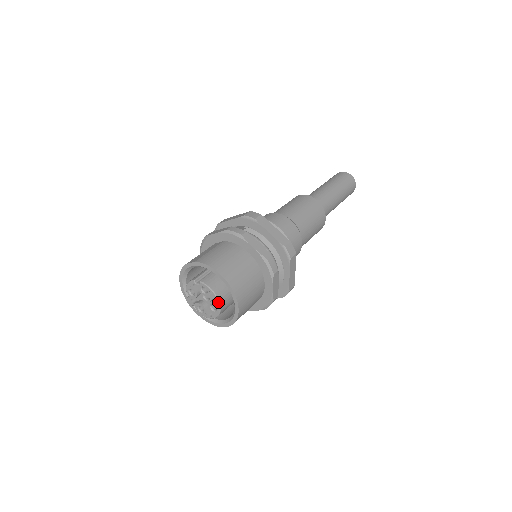
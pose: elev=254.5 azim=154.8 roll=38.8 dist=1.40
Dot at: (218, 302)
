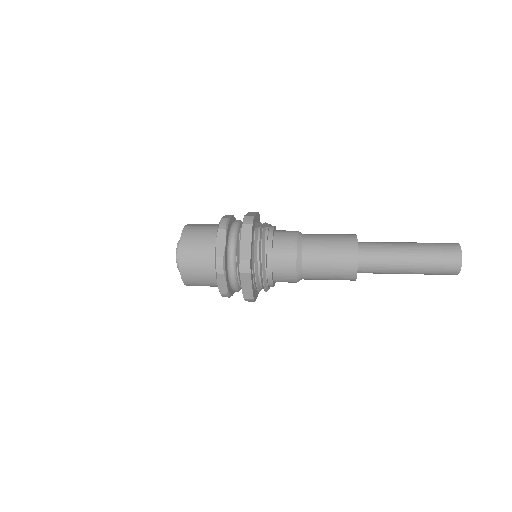
Dot at: (176, 262)
